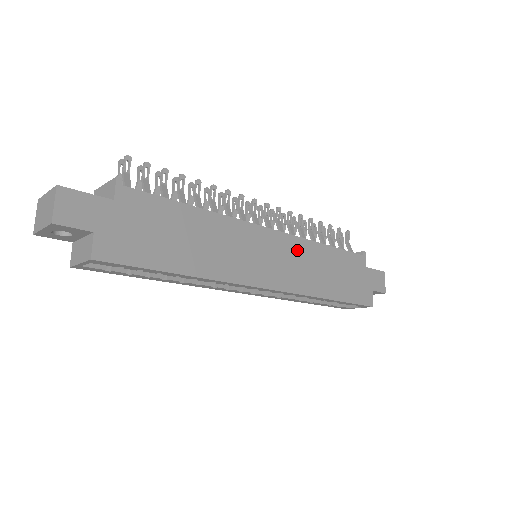
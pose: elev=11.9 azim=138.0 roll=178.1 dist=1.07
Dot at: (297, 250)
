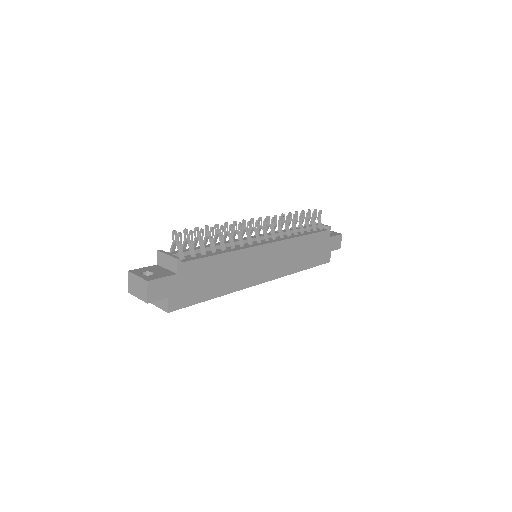
Dot at: (284, 249)
